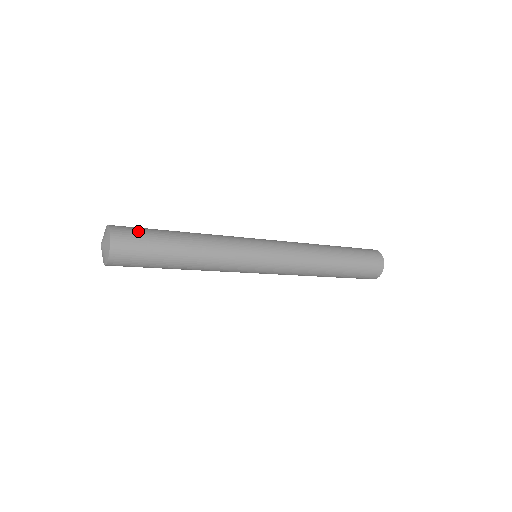
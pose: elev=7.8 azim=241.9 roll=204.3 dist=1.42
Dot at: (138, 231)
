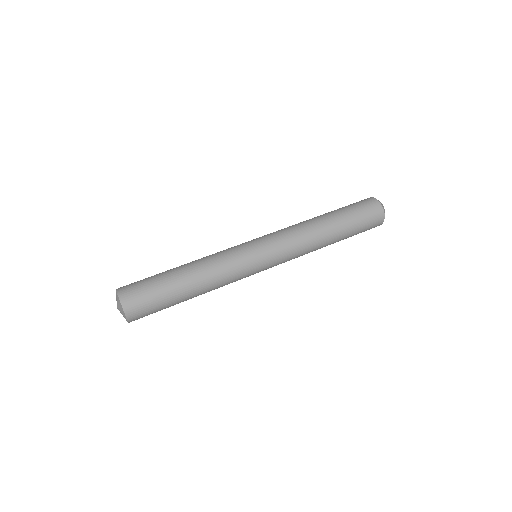
Dot at: (151, 311)
